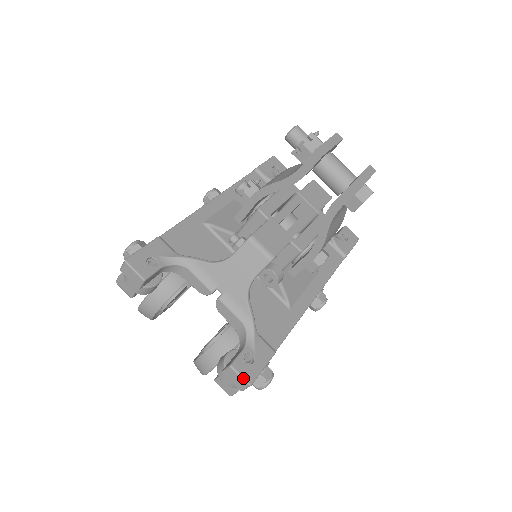
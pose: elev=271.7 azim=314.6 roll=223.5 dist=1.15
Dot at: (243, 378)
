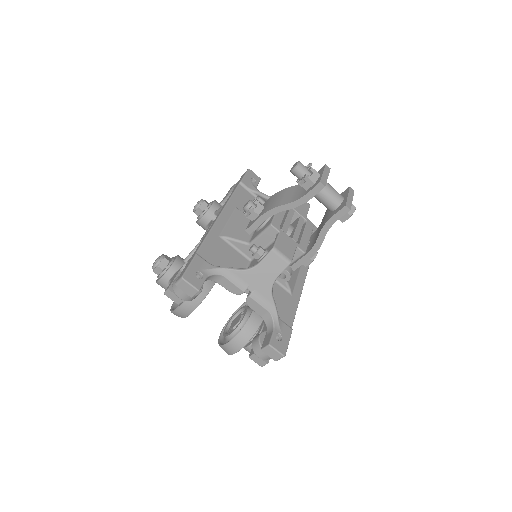
Dot at: (279, 352)
